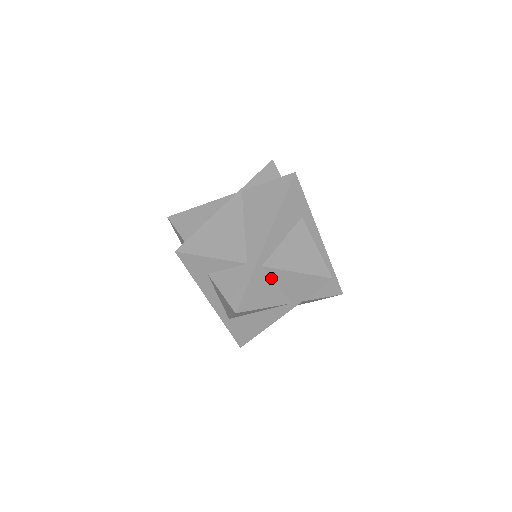
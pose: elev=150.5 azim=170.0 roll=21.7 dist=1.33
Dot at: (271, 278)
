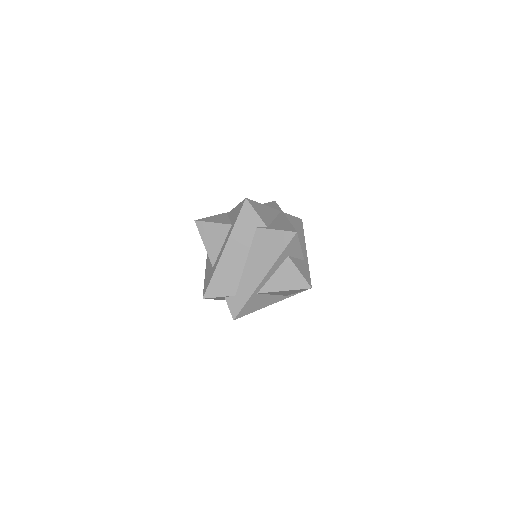
Dot at: occluded
